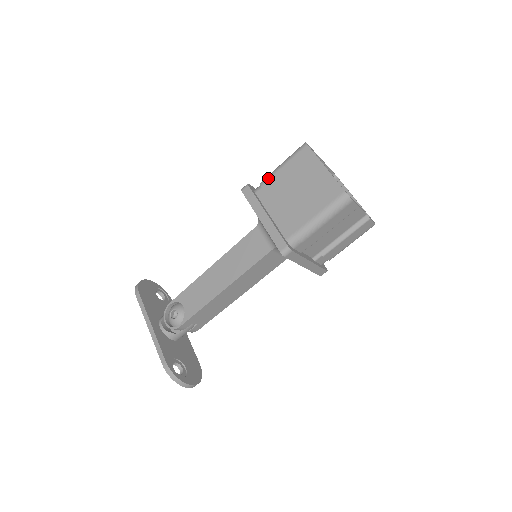
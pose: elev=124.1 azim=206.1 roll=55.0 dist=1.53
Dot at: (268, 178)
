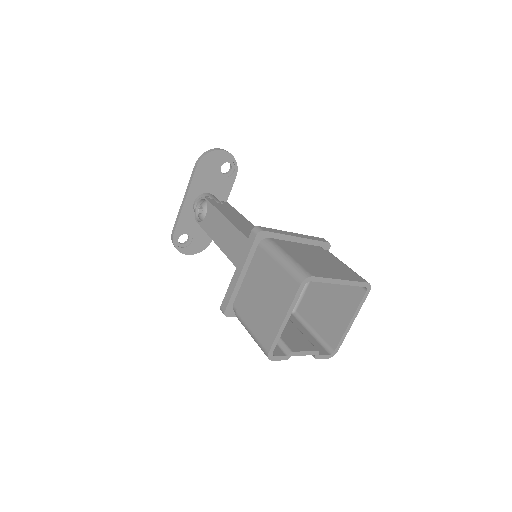
Dot at: (269, 253)
